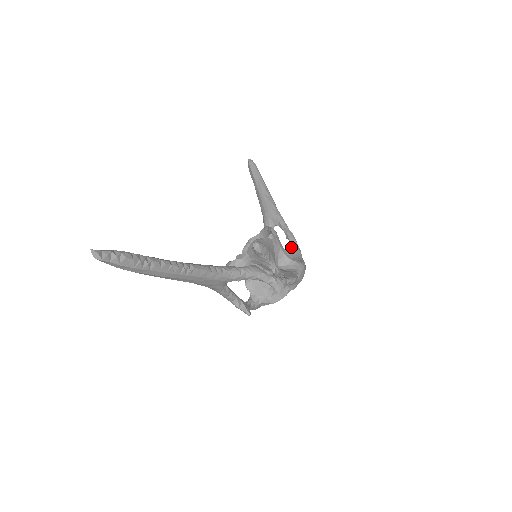
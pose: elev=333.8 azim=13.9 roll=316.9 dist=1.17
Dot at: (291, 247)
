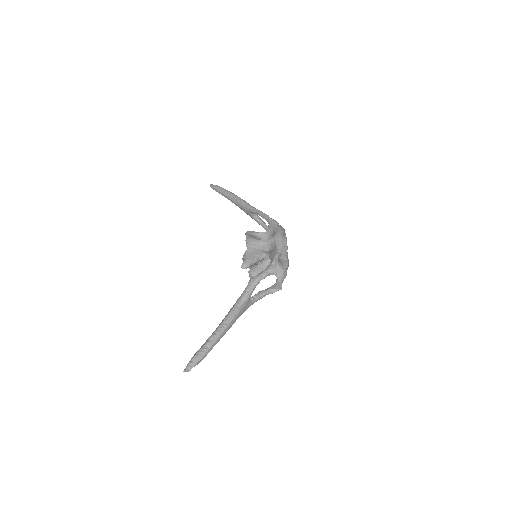
Dot at: occluded
